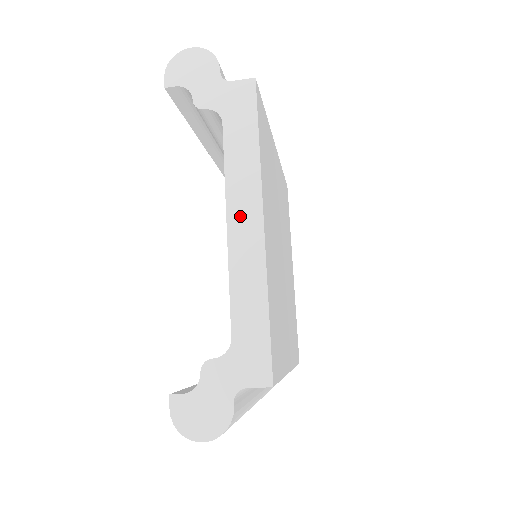
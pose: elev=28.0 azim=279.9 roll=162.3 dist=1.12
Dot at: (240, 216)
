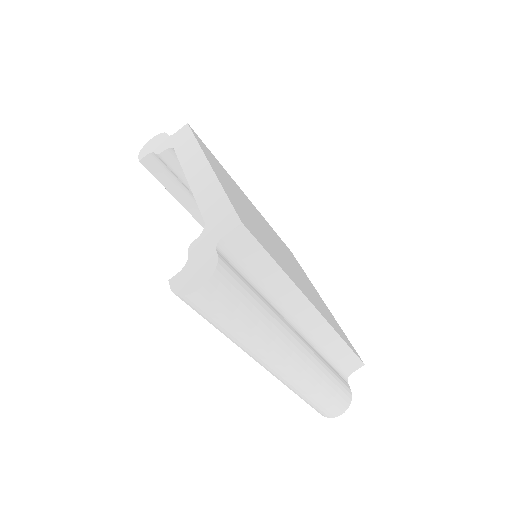
Dot at: (194, 171)
